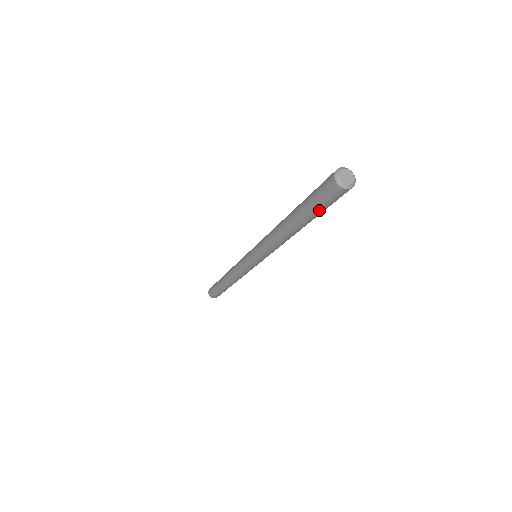
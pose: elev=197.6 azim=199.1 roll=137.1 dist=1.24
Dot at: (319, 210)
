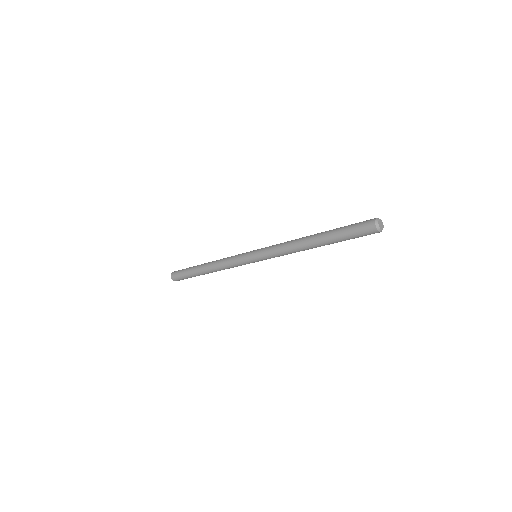
Dot at: (349, 239)
